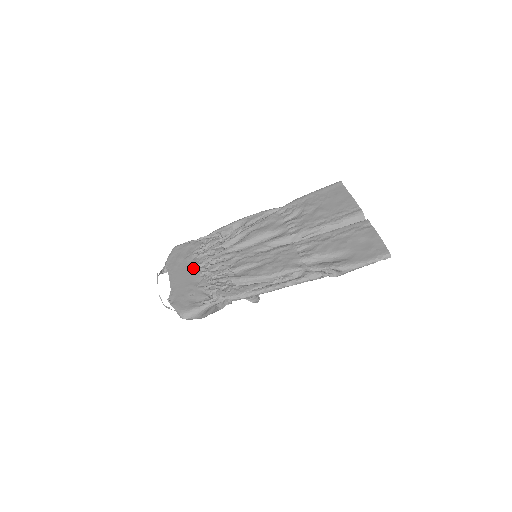
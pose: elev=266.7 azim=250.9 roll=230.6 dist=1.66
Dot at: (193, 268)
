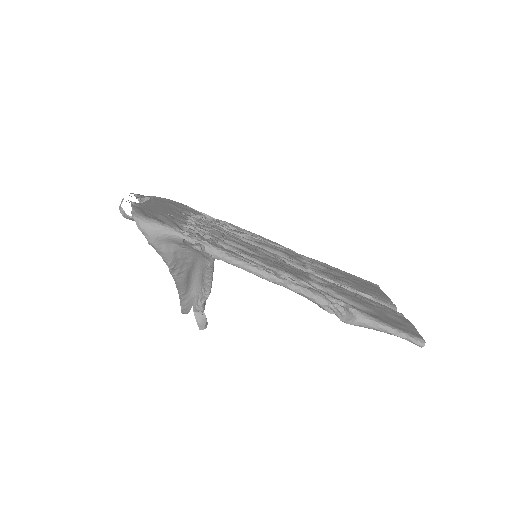
Dot at: (181, 214)
